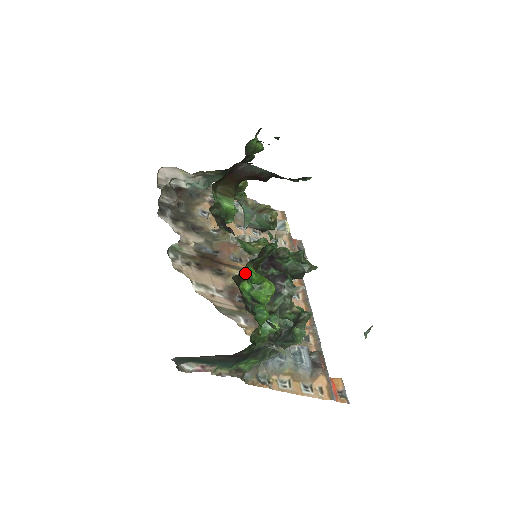
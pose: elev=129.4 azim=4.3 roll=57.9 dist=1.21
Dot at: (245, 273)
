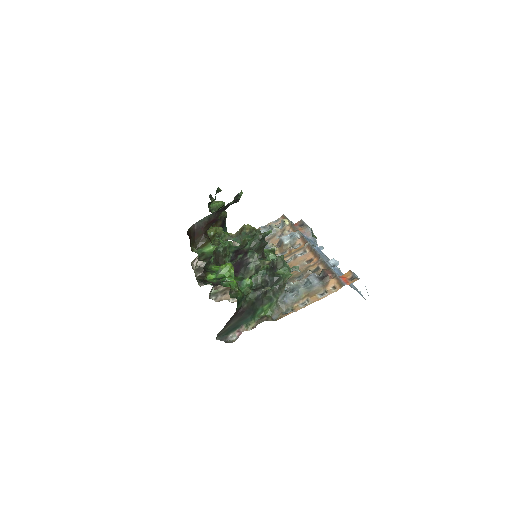
Dot at: (204, 272)
